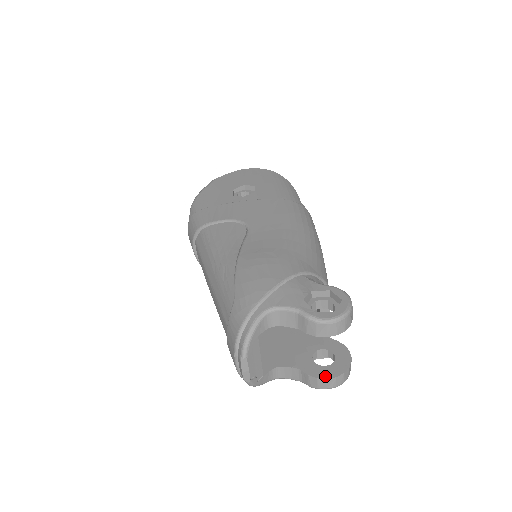
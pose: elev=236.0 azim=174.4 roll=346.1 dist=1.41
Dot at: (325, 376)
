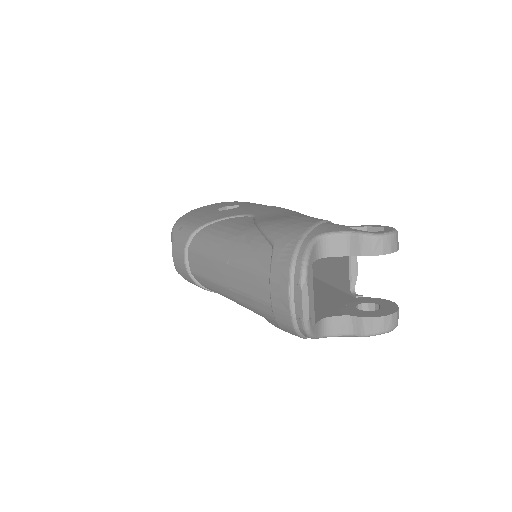
Dot at: (380, 315)
